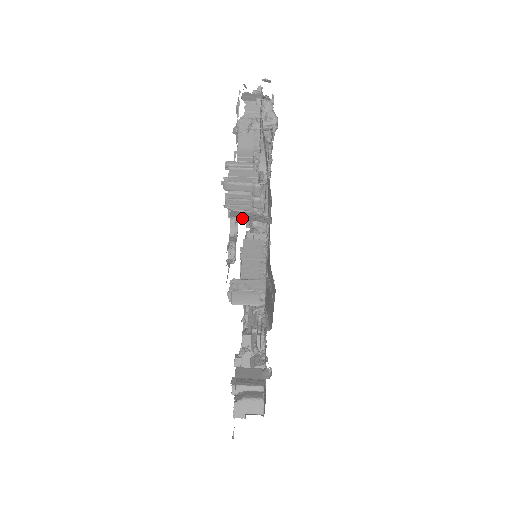
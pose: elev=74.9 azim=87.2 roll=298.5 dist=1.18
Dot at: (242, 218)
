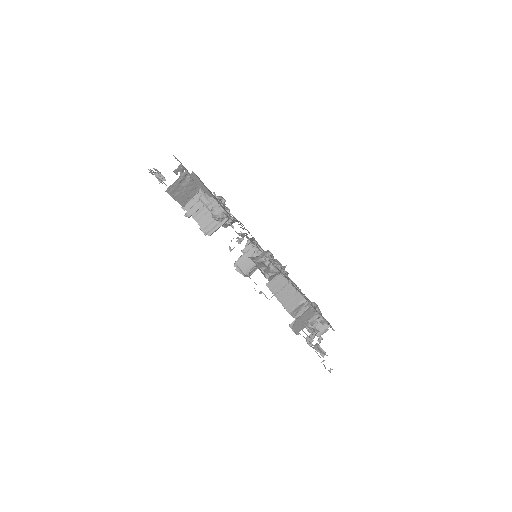
Dot at: occluded
